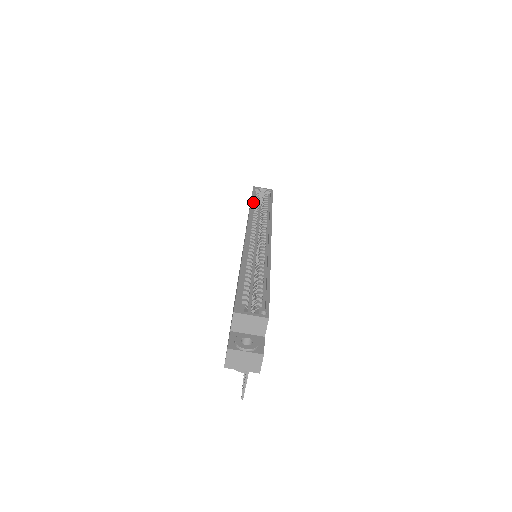
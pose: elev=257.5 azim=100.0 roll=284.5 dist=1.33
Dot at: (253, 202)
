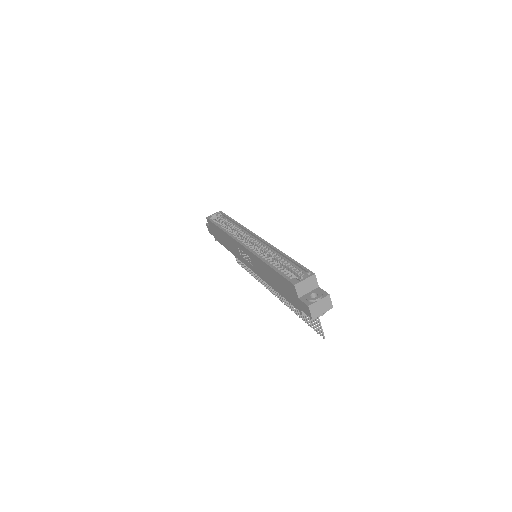
Dot at: occluded
